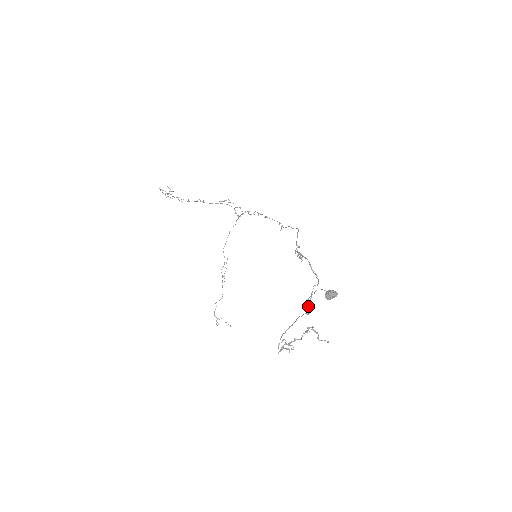
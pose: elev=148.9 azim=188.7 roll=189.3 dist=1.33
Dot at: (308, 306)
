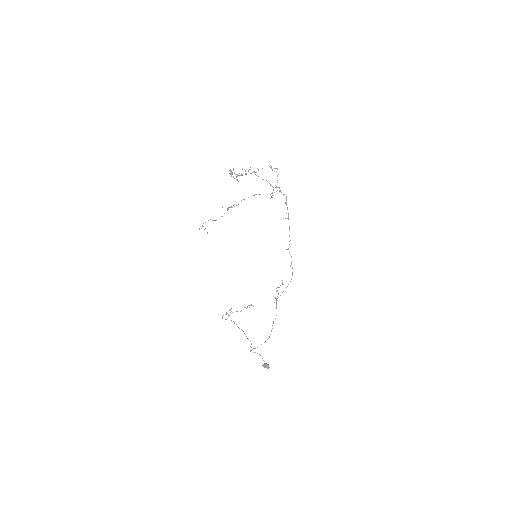
Dot at: occluded
